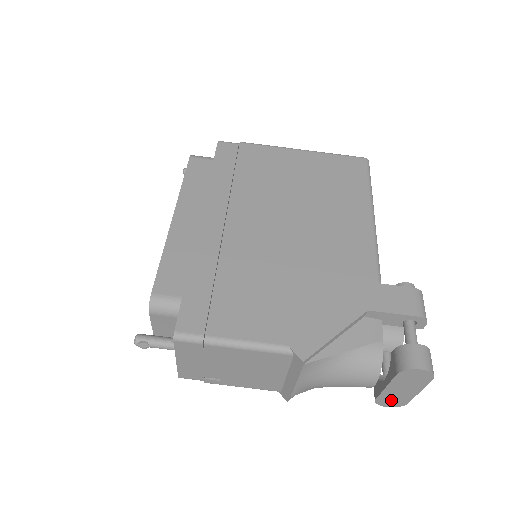
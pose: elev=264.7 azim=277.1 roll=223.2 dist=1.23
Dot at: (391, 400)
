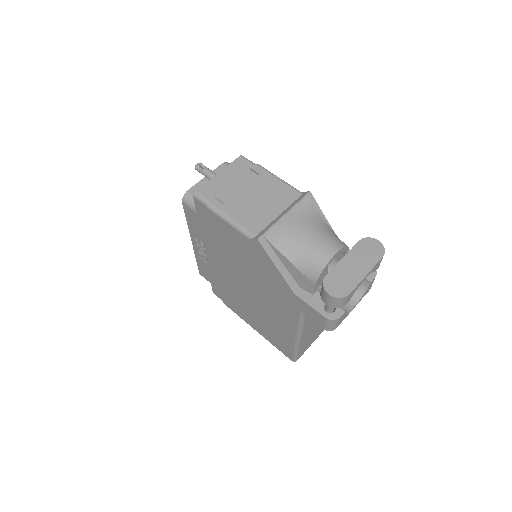
Dot at: (338, 282)
